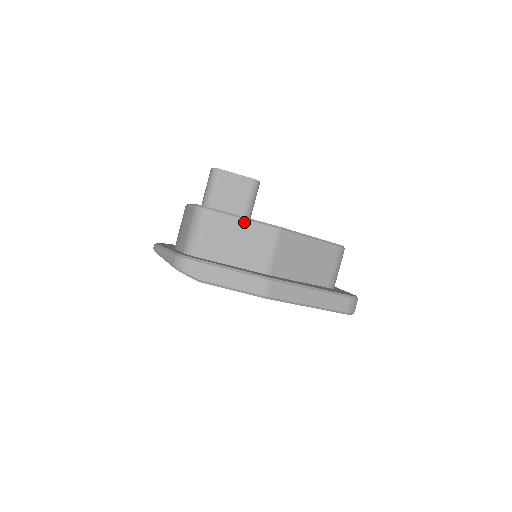
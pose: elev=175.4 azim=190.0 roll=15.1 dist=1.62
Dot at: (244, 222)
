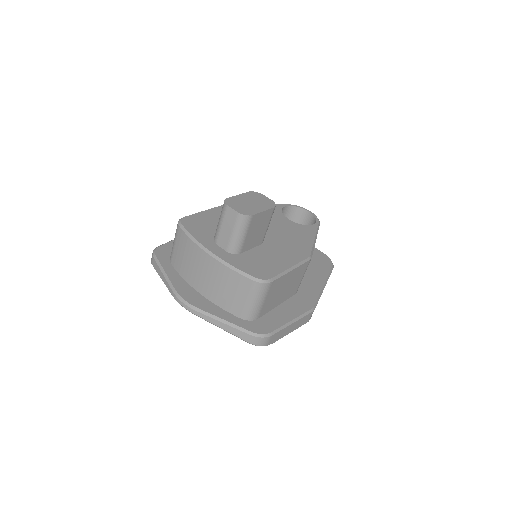
Dot at: (291, 272)
